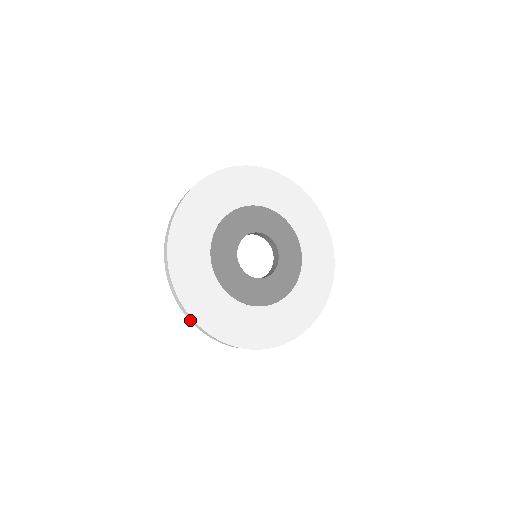
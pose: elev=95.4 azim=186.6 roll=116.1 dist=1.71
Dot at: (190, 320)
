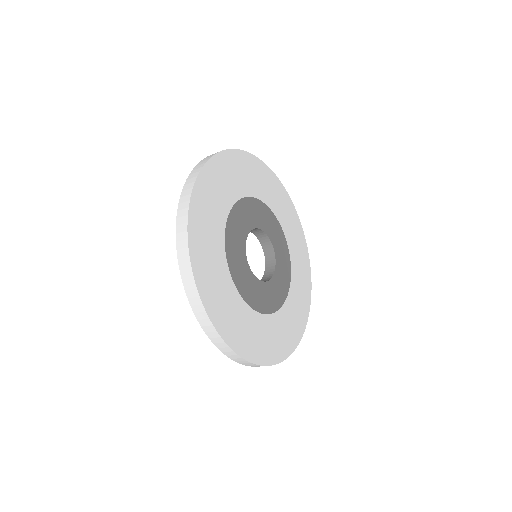
Dot at: (182, 198)
